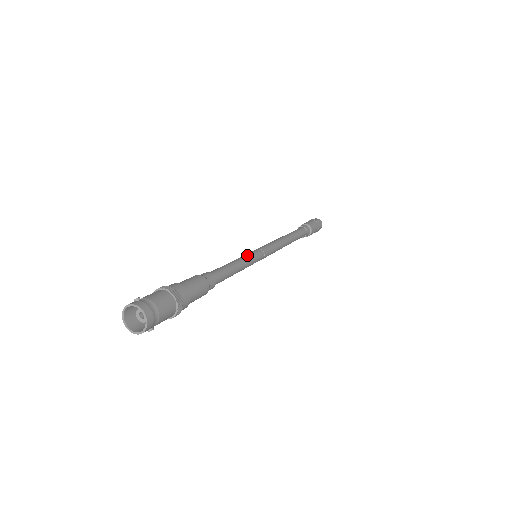
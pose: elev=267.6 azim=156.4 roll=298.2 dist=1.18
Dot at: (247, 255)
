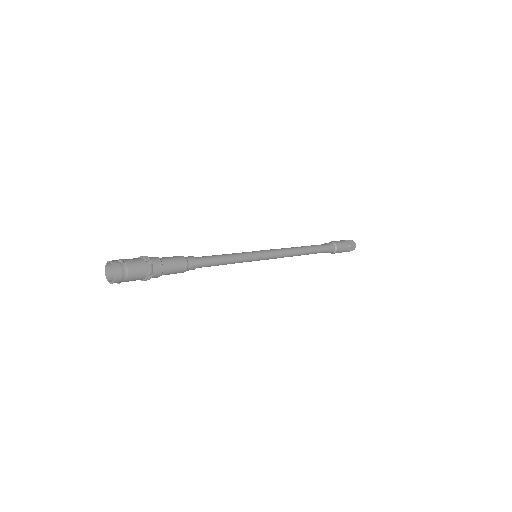
Dot at: (245, 255)
